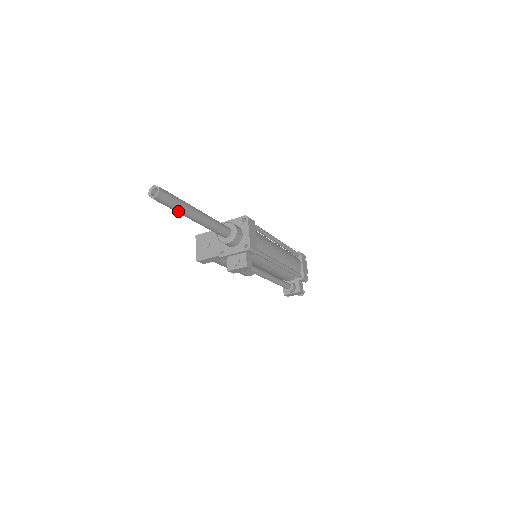
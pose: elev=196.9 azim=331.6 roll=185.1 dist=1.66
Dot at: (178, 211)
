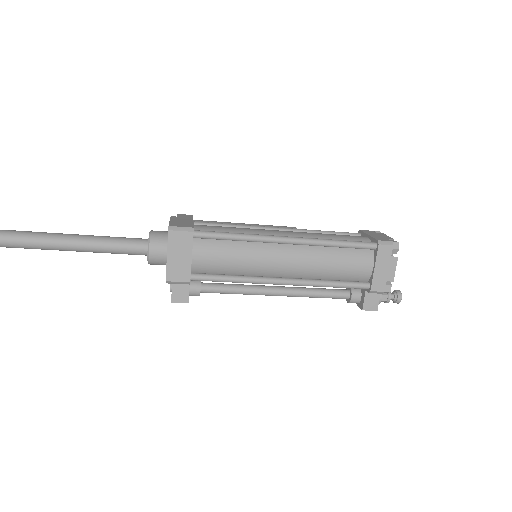
Dot at: (25, 247)
